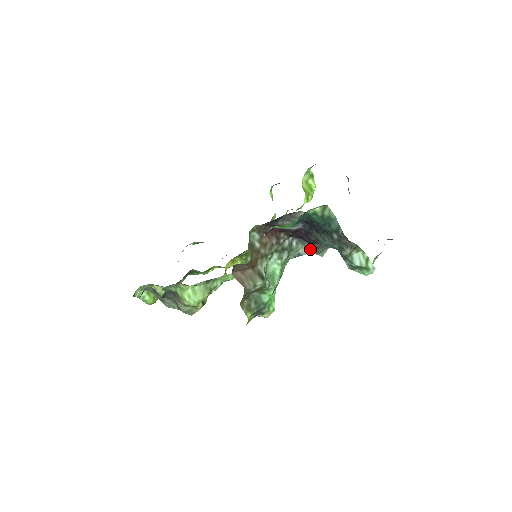
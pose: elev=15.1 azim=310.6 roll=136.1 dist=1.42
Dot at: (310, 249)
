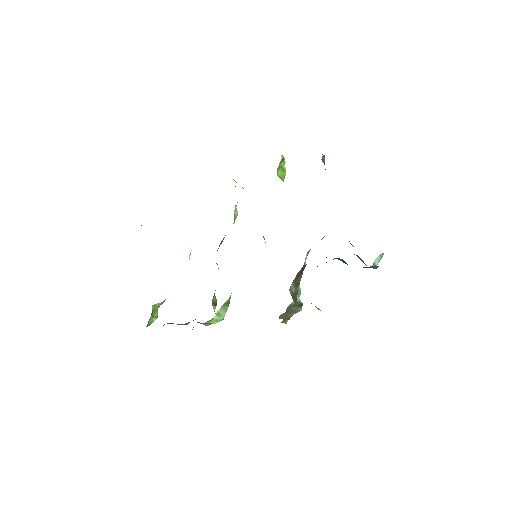
Dot at: occluded
